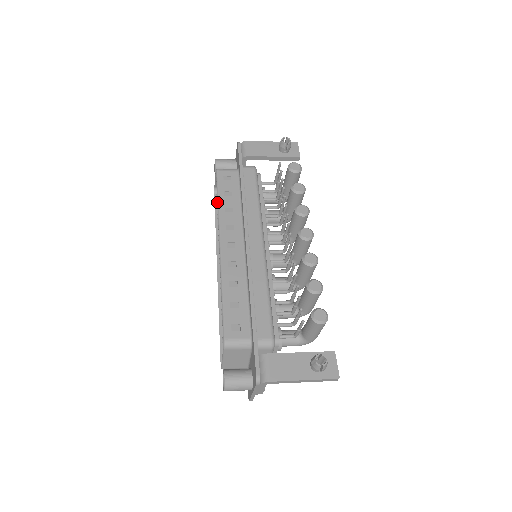
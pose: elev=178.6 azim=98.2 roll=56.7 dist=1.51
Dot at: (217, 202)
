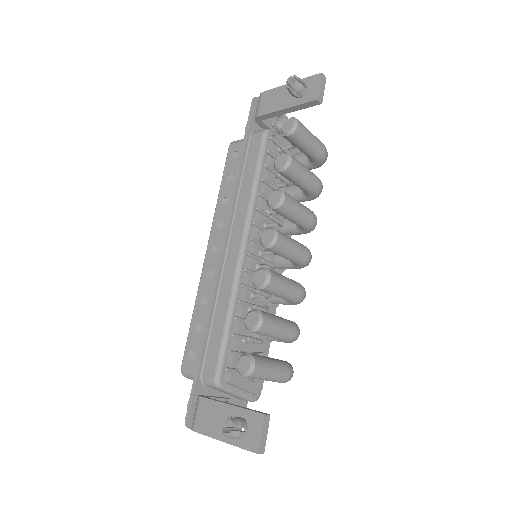
Dot at: (219, 191)
